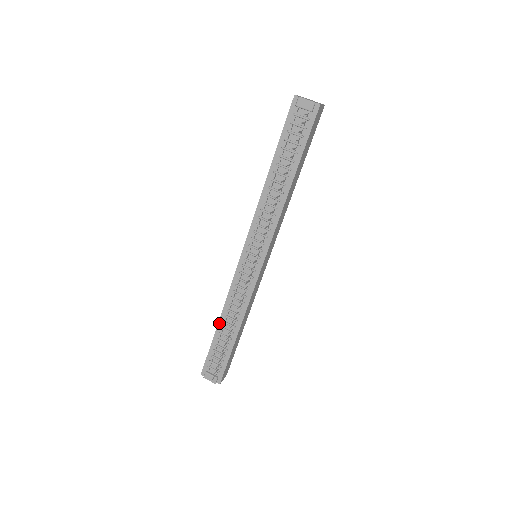
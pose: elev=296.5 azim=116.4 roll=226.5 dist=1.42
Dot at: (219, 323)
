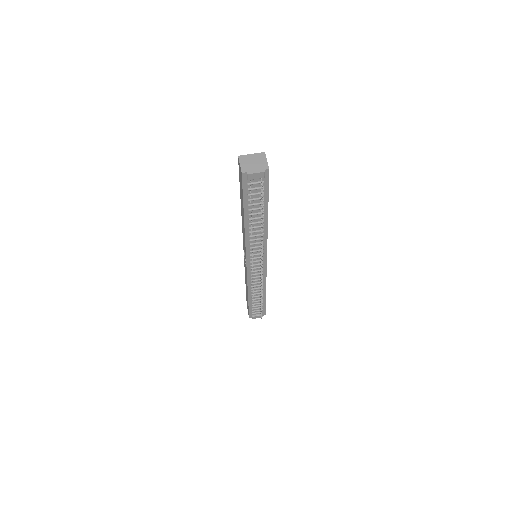
Dot at: (249, 296)
